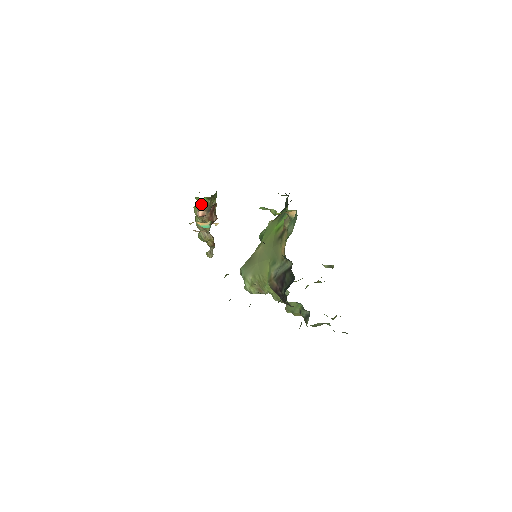
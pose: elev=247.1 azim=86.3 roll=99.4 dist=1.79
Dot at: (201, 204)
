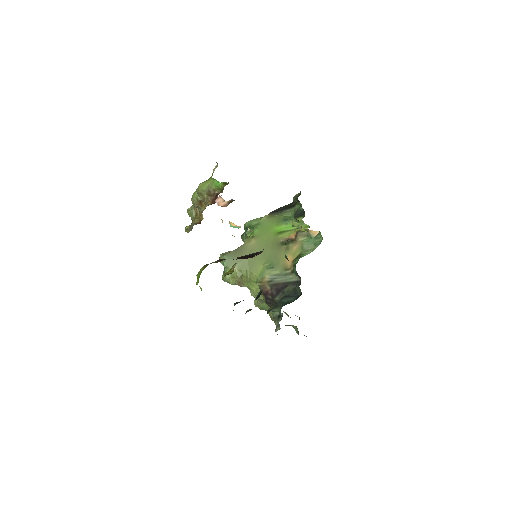
Dot at: (215, 187)
